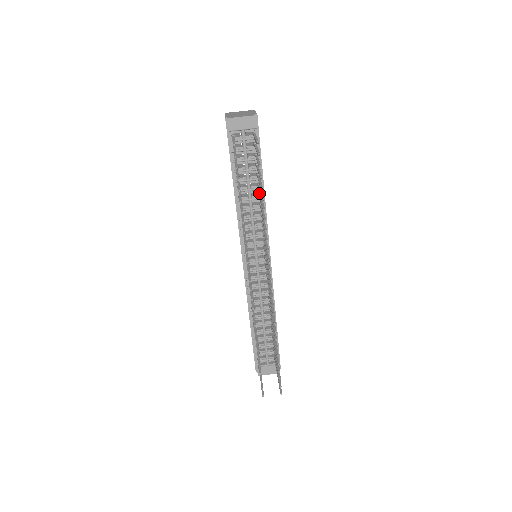
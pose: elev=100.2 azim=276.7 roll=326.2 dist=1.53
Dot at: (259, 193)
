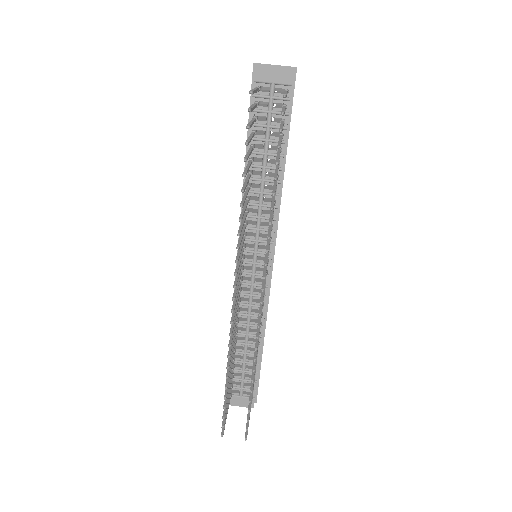
Dot at: occluded
